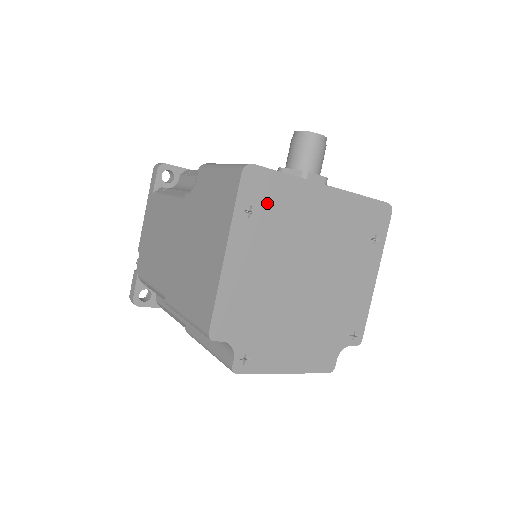
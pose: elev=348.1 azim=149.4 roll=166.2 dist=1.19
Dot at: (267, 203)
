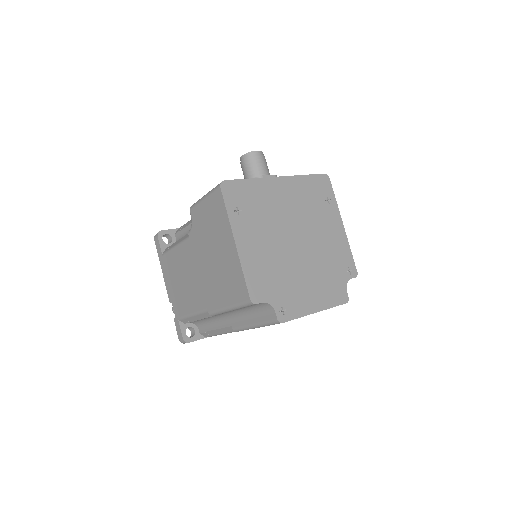
Dot at: (246, 201)
